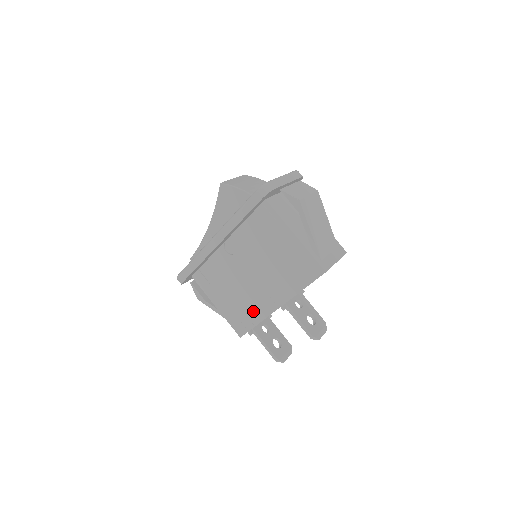
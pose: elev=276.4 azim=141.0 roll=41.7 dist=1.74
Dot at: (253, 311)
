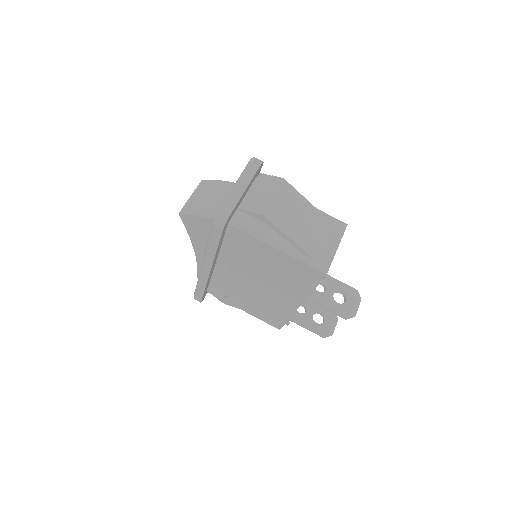
Dot at: (278, 311)
